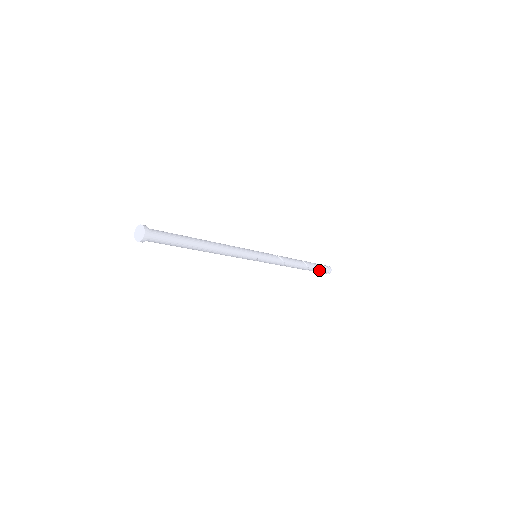
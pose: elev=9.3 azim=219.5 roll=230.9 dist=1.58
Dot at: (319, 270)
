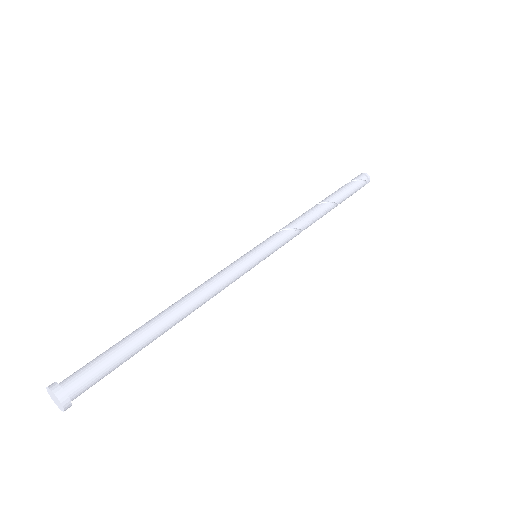
Dot at: (353, 192)
